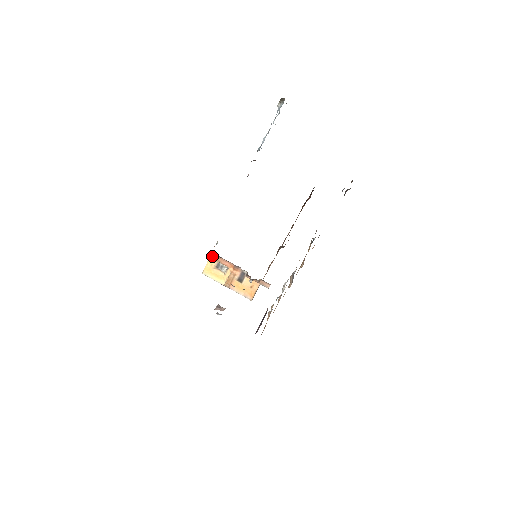
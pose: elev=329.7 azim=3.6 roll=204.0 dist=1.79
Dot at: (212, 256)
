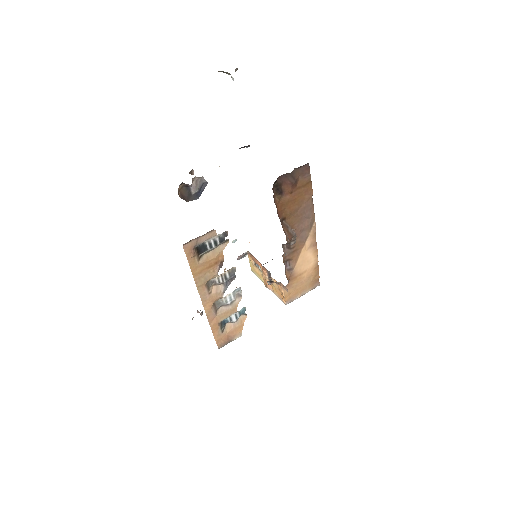
Dot at: (246, 254)
